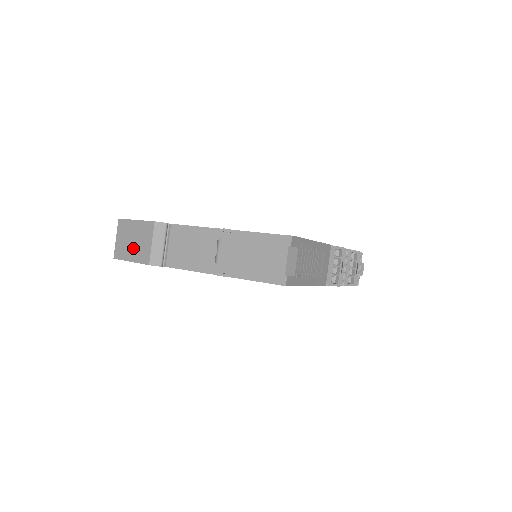
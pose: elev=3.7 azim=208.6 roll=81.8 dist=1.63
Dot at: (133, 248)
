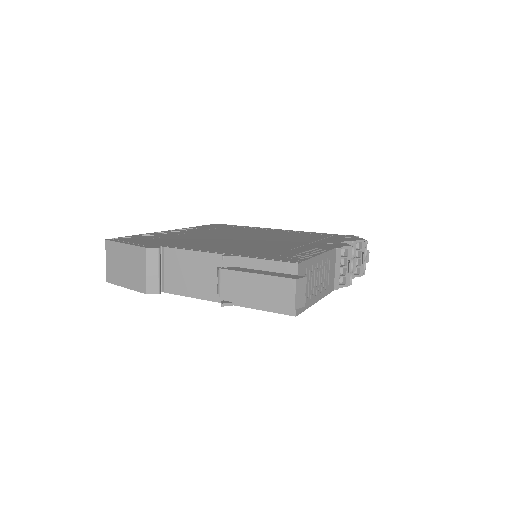
Dot at: (126, 274)
